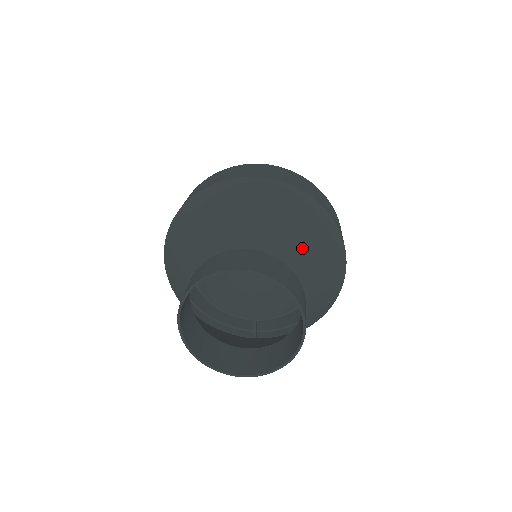
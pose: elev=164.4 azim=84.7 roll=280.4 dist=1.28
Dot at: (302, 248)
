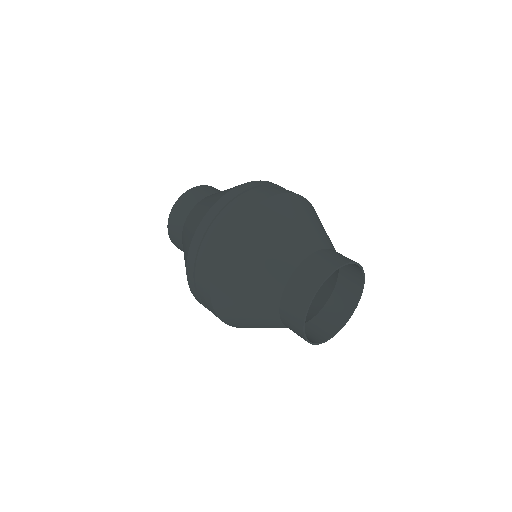
Dot at: (328, 237)
